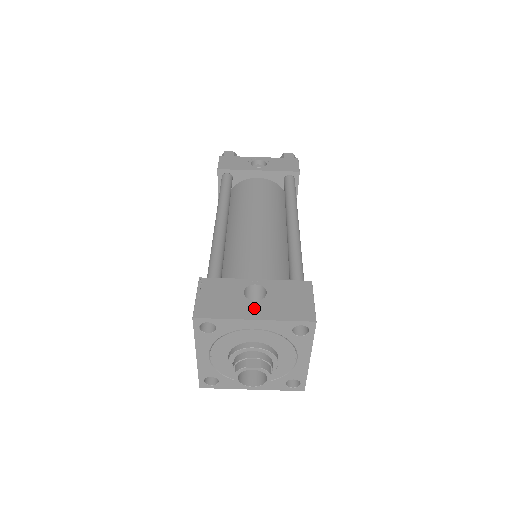
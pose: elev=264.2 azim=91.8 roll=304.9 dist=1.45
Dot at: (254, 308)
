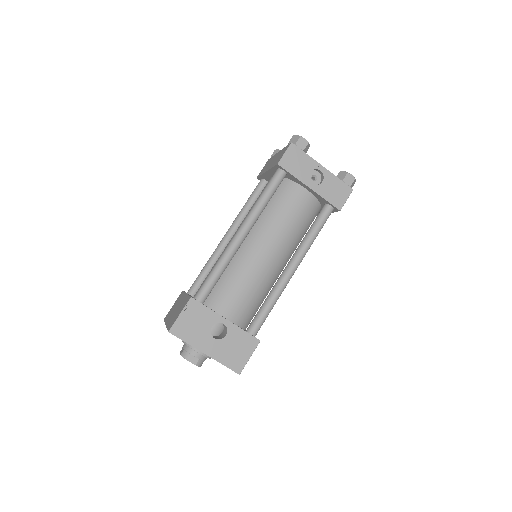
Dot at: (210, 344)
